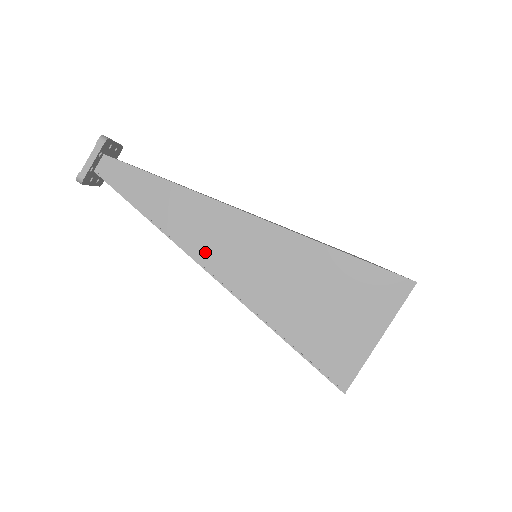
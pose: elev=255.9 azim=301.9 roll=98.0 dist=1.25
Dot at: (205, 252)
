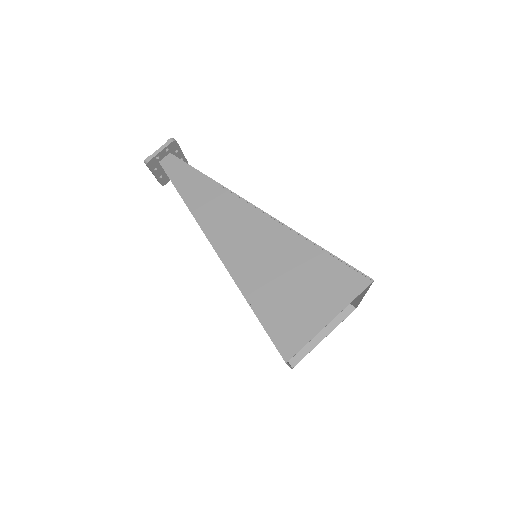
Dot at: (212, 226)
